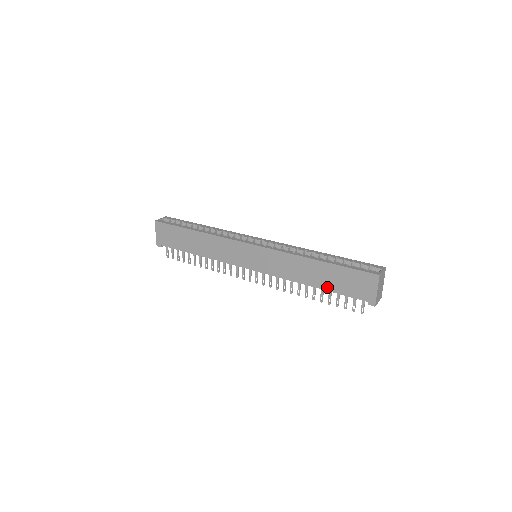
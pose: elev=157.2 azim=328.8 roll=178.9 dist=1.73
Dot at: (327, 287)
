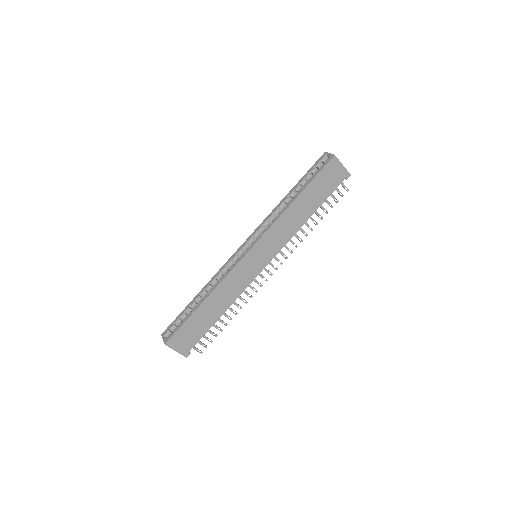
Dot at: (318, 204)
